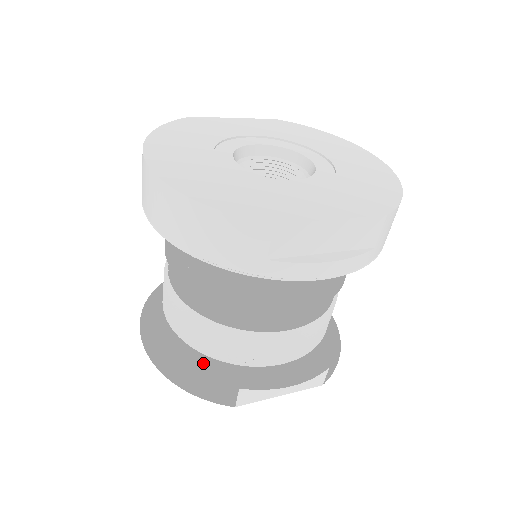
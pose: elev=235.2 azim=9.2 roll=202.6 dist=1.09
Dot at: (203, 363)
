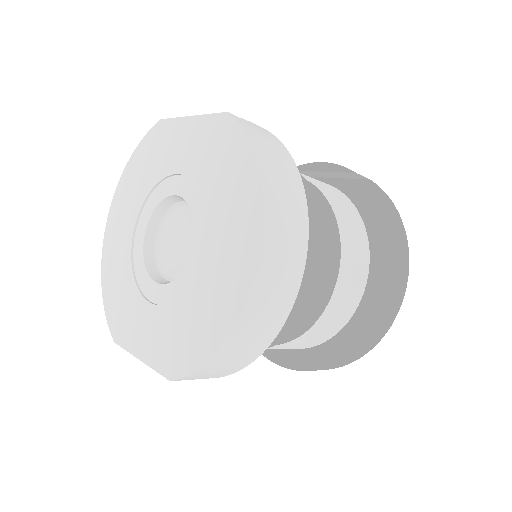
Dot at: occluded
